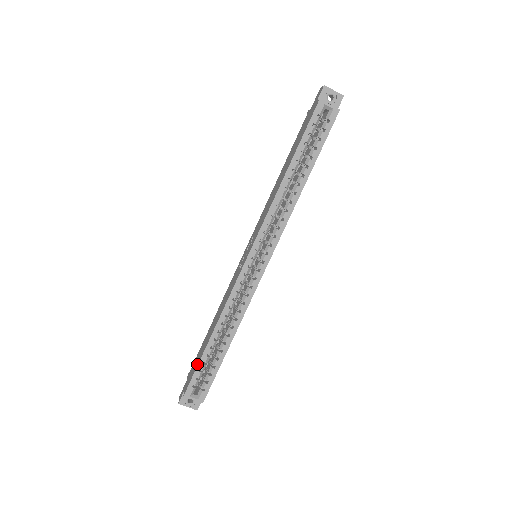
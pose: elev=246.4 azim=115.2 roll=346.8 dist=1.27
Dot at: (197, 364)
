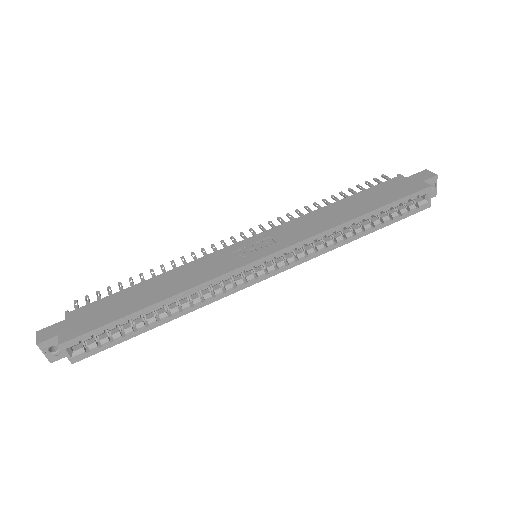
Dot at: (108, 320)
